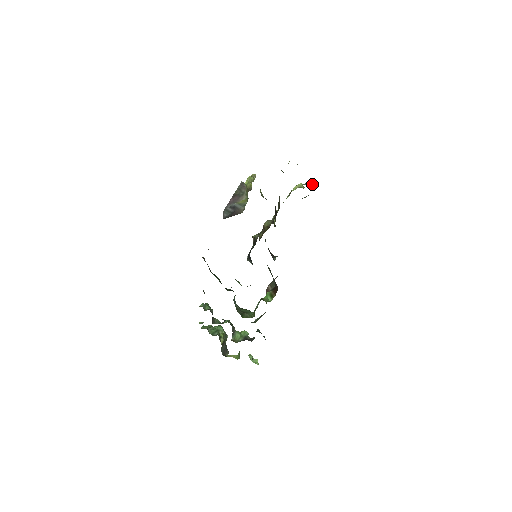
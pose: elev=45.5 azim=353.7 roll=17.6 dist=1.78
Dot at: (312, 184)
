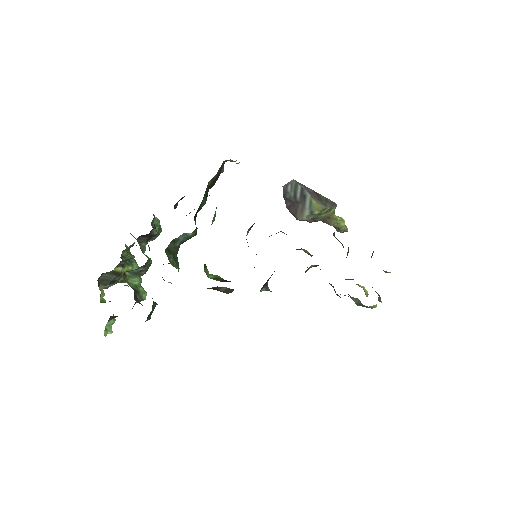
Dot at: (380, 297)
